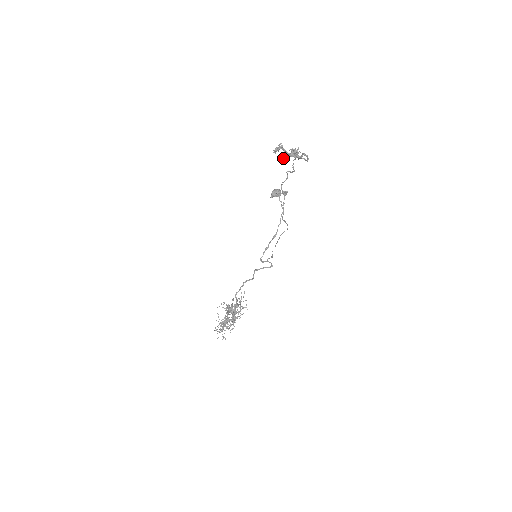
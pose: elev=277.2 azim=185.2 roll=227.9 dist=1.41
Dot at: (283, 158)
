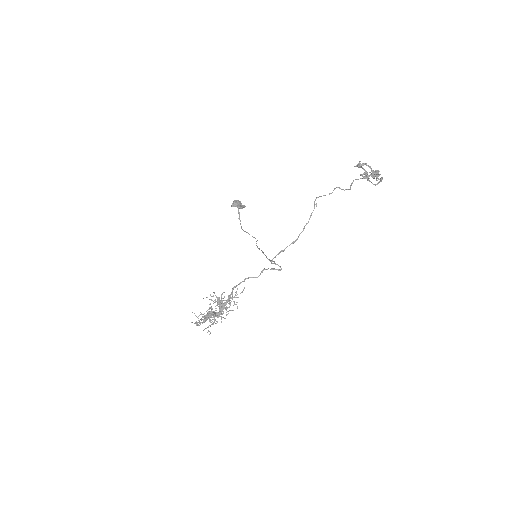
Dot at: (363, 174)
